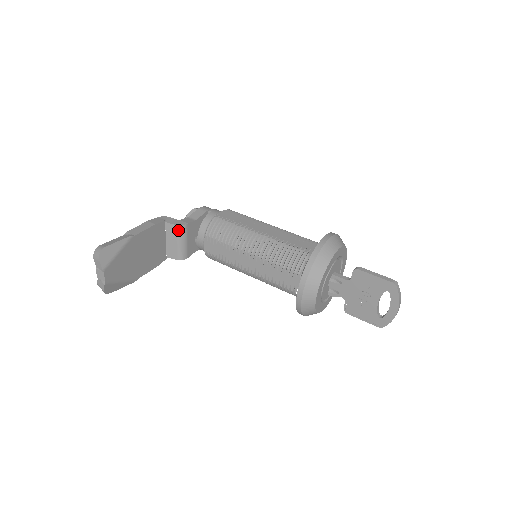
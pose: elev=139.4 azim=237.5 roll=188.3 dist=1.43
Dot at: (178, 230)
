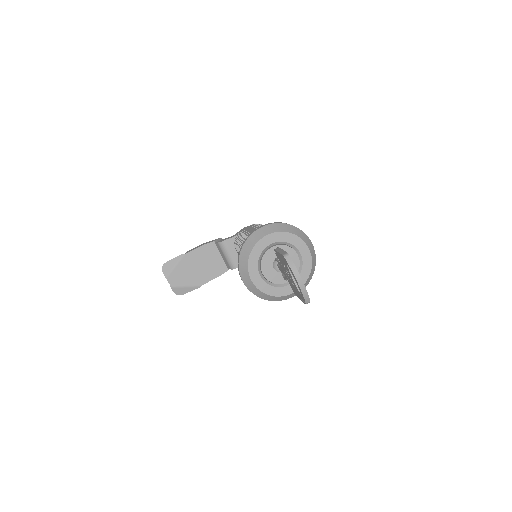
Dot at: (220, 246)
